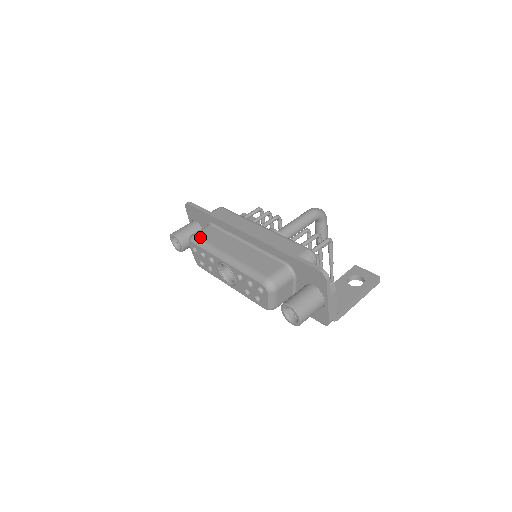
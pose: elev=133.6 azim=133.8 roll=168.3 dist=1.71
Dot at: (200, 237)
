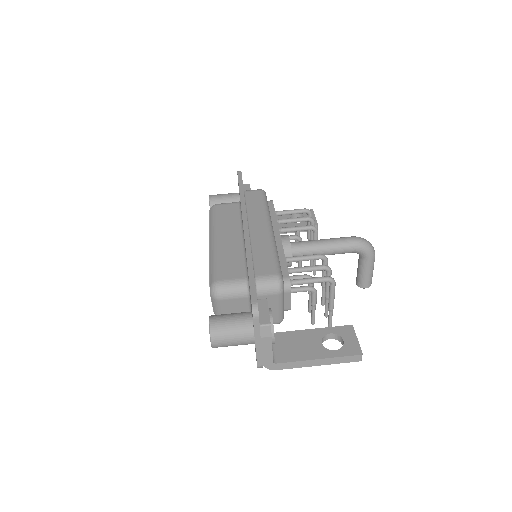
Dot at: (217, 209)
